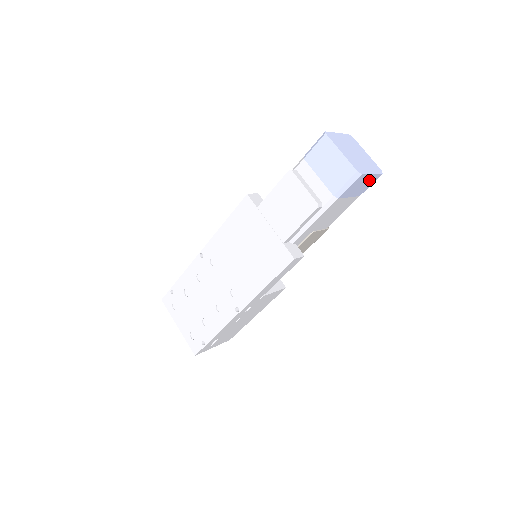
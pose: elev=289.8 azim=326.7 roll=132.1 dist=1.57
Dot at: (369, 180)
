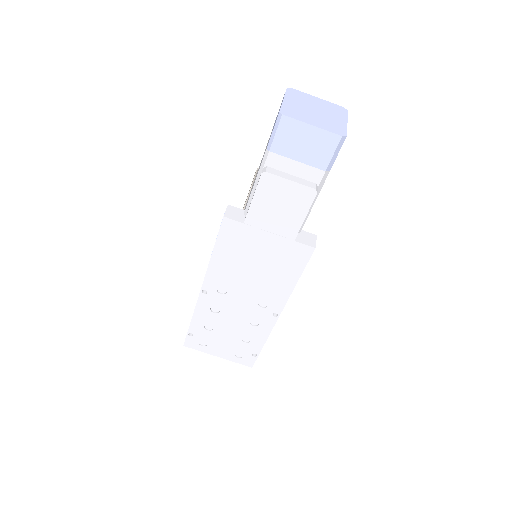
Dot at: occluded
